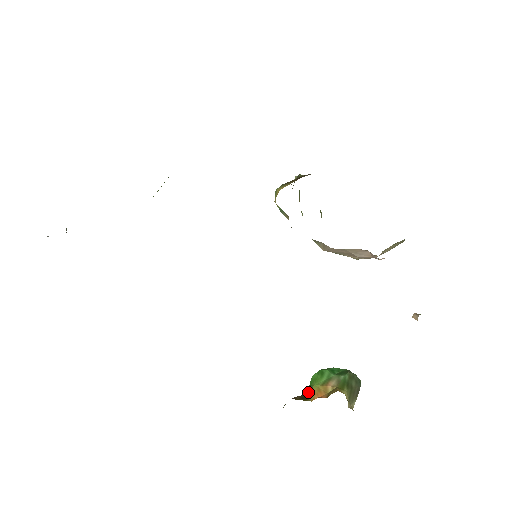
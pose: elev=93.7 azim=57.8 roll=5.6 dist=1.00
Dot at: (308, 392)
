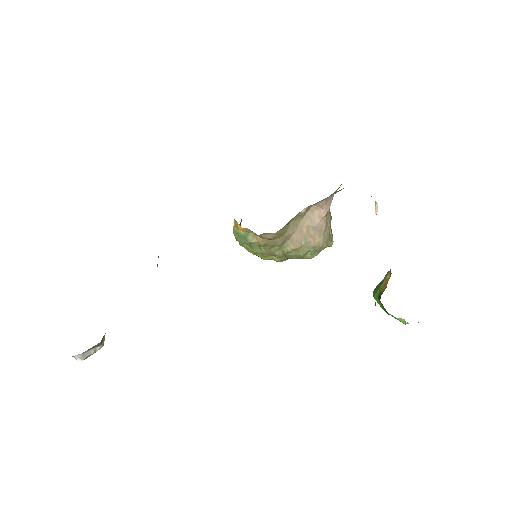
Dot at: (380, 293)
